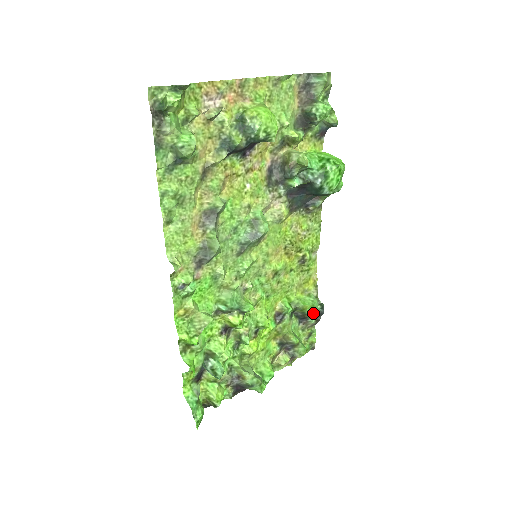
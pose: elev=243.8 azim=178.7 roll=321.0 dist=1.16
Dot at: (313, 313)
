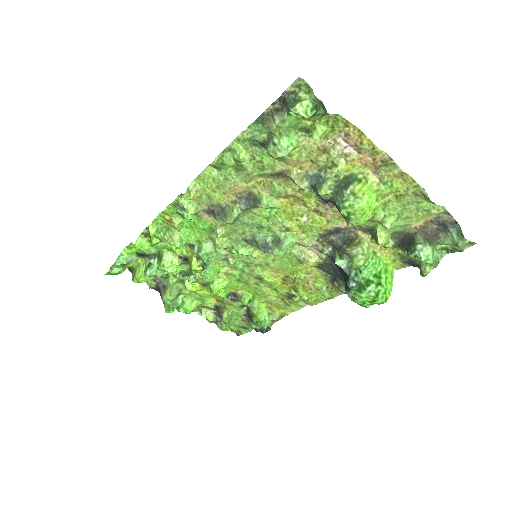
Dot at: (256, 325)
